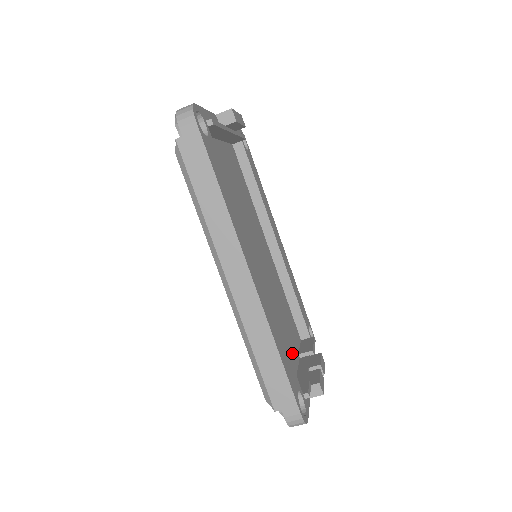
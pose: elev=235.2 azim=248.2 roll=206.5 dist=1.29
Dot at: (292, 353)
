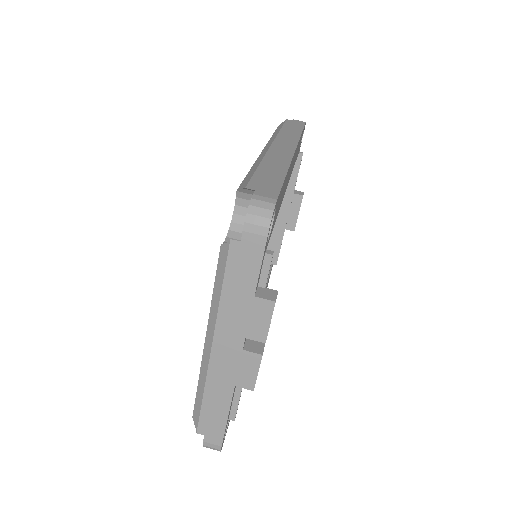
Dot at: occluded
